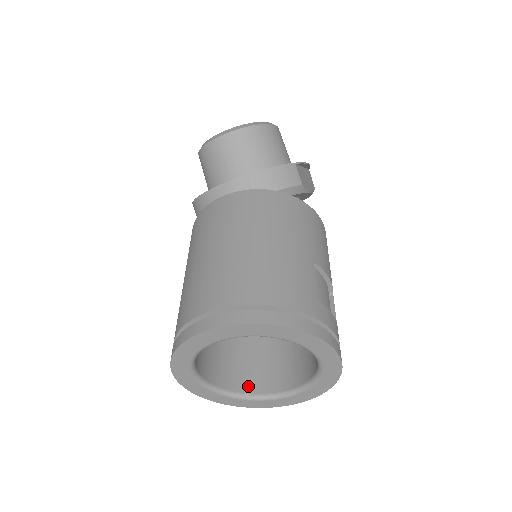
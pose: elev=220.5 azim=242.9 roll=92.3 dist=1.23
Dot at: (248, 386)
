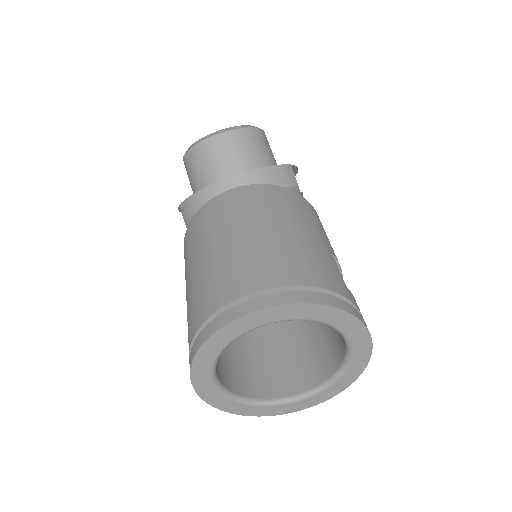
Dot at: (260, 391)
